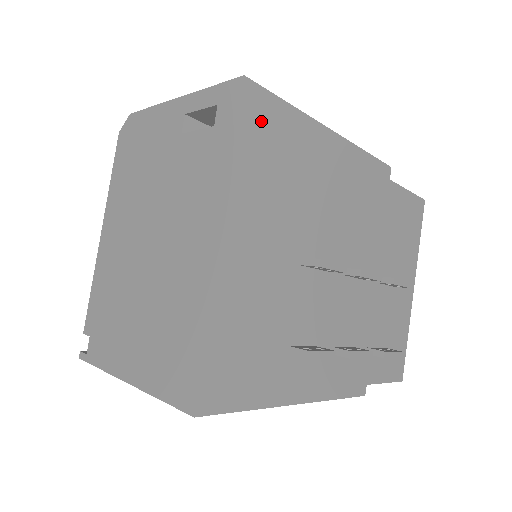
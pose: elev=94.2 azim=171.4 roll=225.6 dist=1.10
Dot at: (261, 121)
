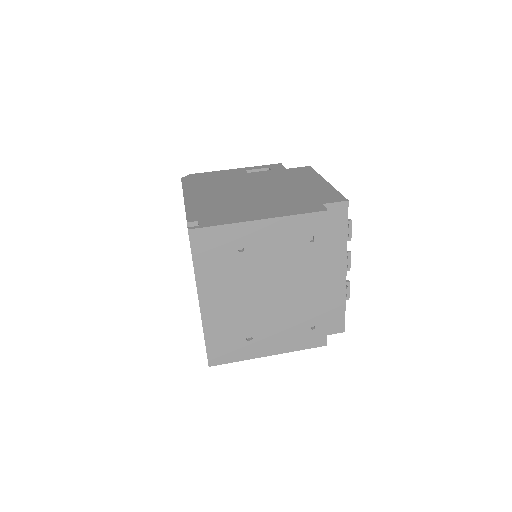
Dot at: (301, 167)
